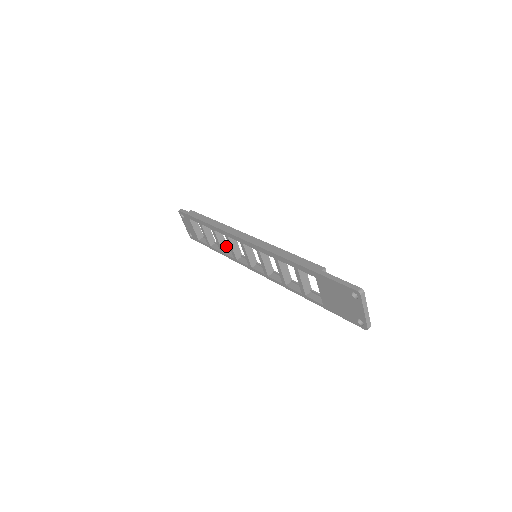
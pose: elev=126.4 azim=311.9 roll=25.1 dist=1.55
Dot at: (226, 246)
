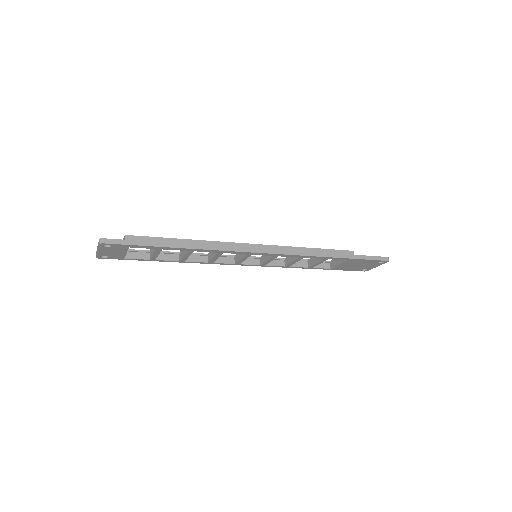
Dot at: occluded
